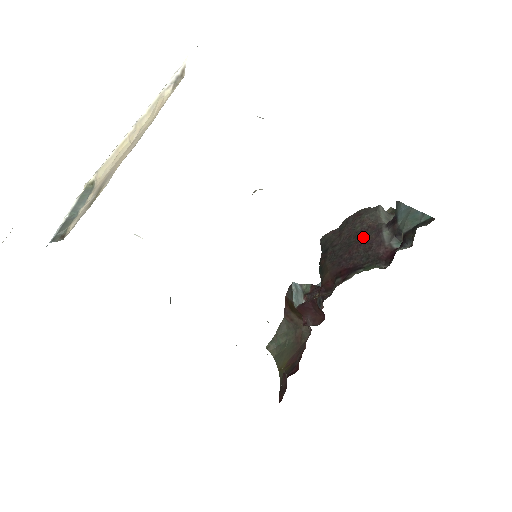
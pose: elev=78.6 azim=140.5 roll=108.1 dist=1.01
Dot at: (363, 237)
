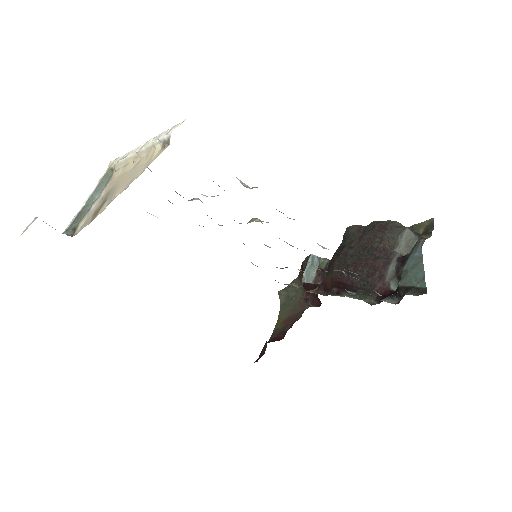
Dot at: (374, 258)
